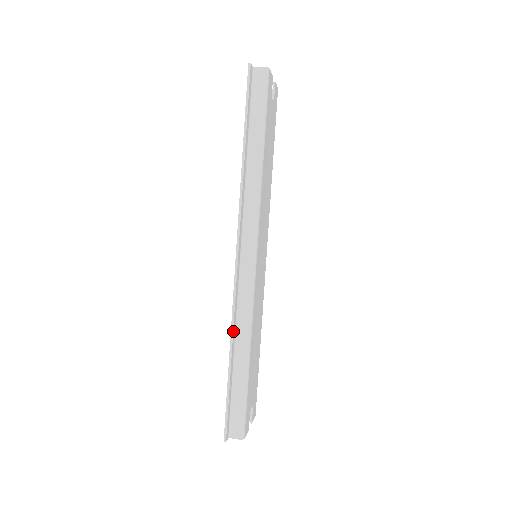
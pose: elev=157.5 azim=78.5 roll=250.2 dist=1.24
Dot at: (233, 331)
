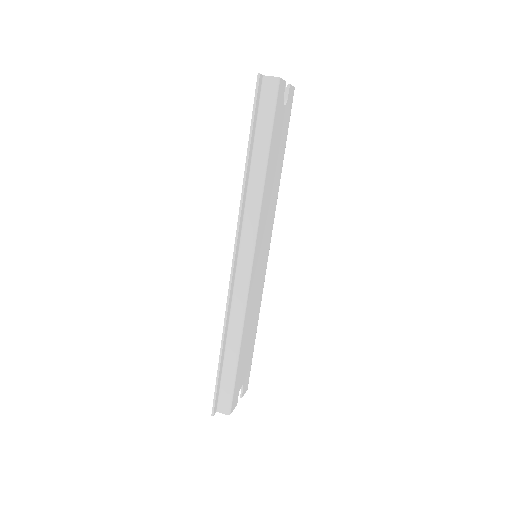
Dot at: (225, 326)
